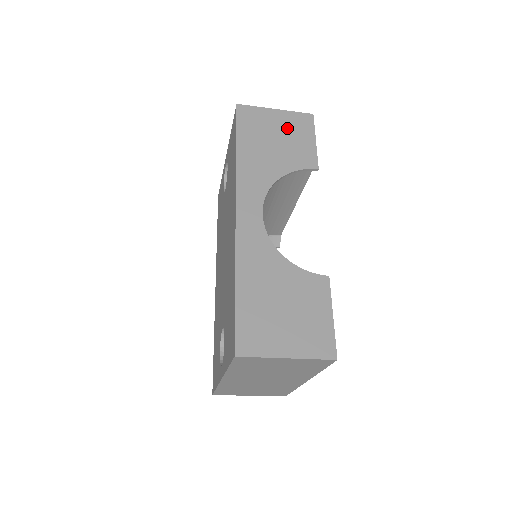
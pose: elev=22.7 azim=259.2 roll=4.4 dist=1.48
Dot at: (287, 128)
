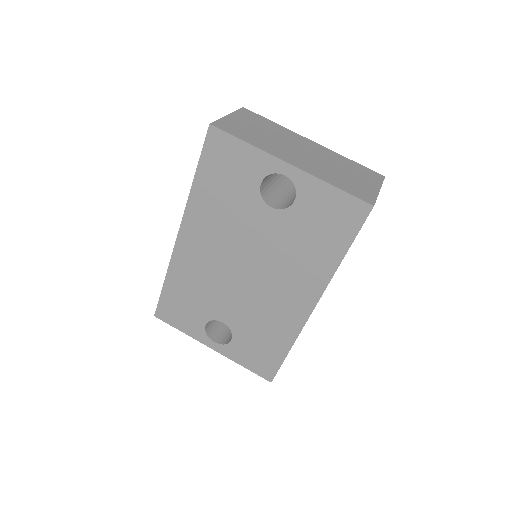
Dot at: occluded
